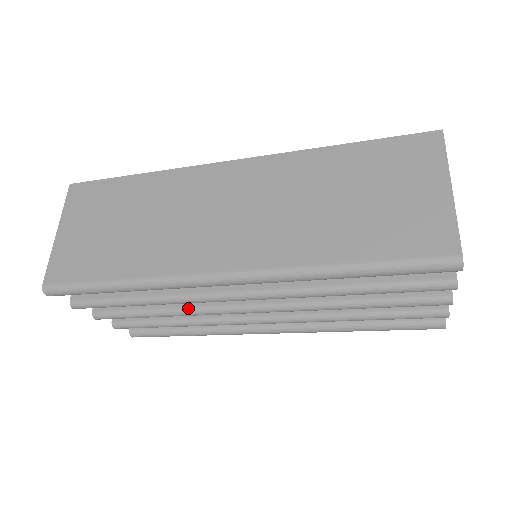
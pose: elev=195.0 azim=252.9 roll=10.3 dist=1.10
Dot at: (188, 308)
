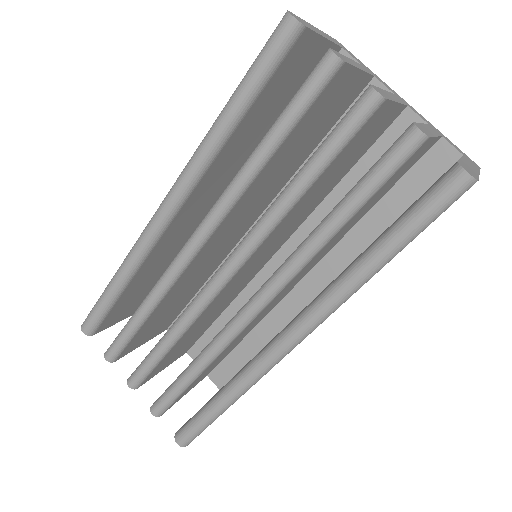
Dot at: (182, 313)
